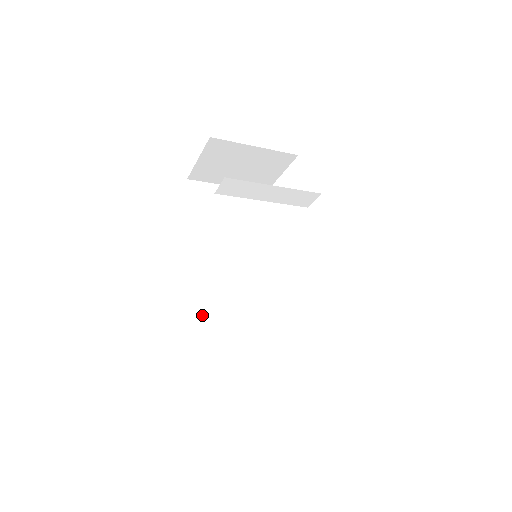
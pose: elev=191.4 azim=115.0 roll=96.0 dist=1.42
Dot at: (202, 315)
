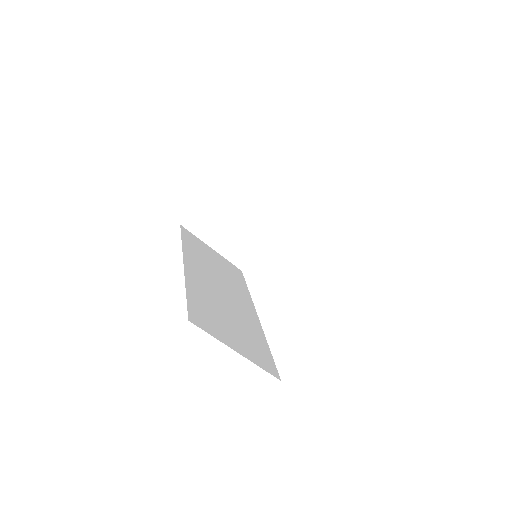
Dot at: (193, 291)
